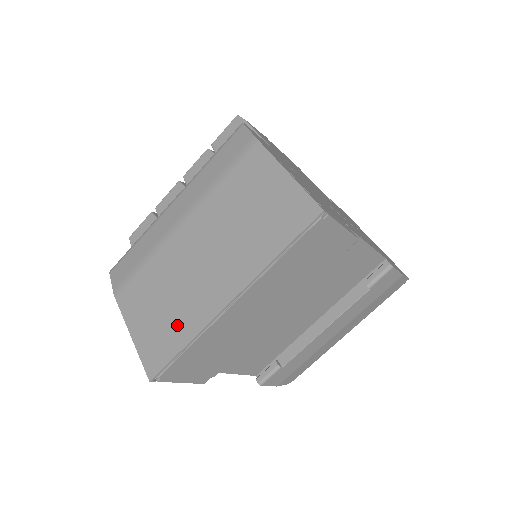
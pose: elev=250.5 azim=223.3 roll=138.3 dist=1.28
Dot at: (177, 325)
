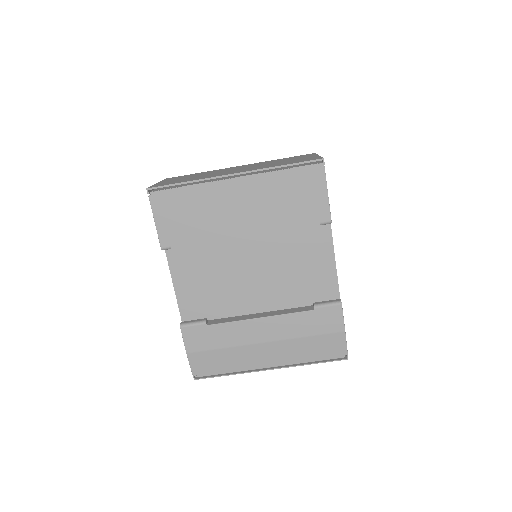
Dot at: (191, 179)
